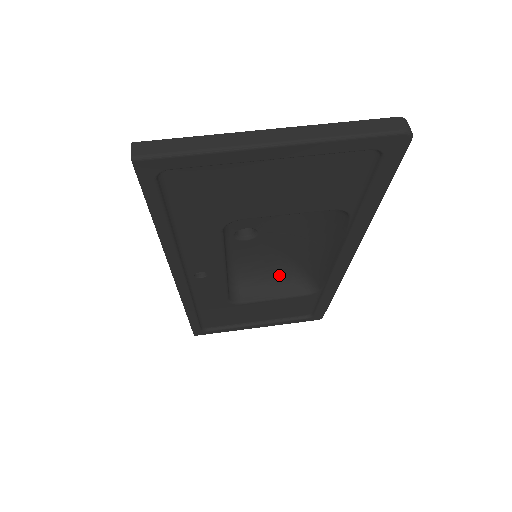
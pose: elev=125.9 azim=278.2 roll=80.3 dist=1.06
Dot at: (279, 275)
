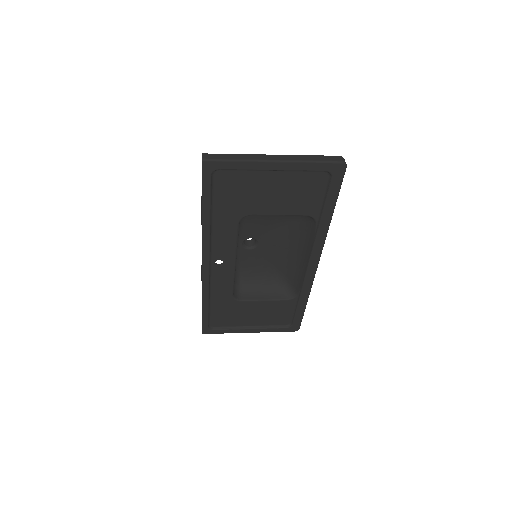
Dot at: (269, 283)
